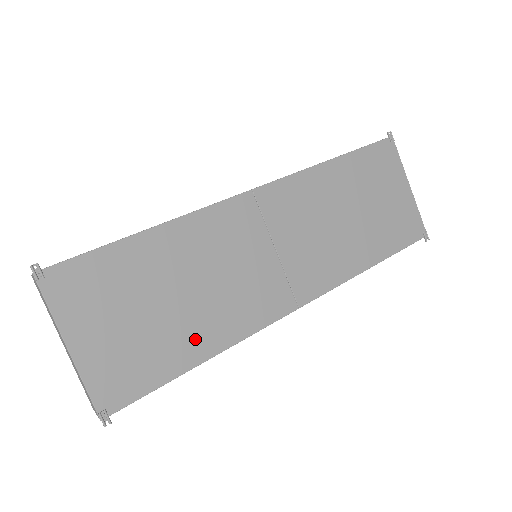
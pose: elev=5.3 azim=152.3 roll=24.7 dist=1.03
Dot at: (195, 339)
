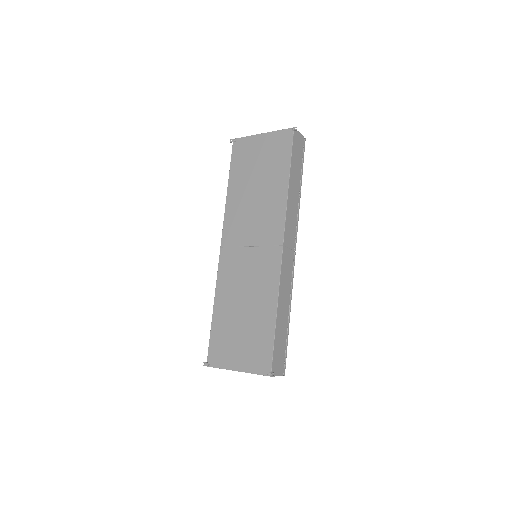
Dot at: (264, 313)
